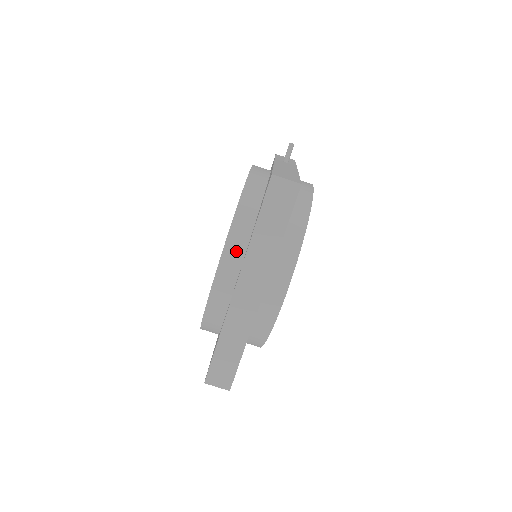
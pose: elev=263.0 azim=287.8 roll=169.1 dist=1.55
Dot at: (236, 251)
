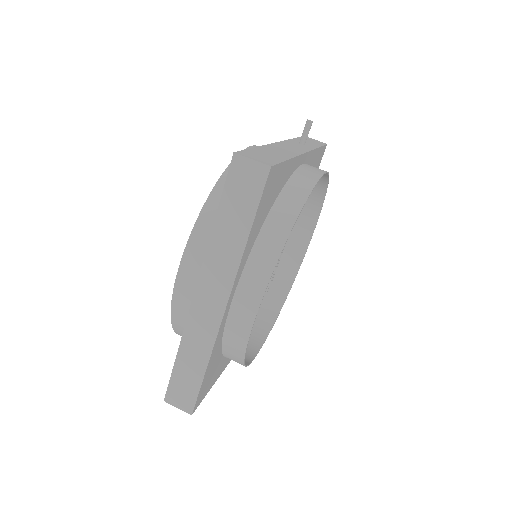
Dot at: (201, 248)
